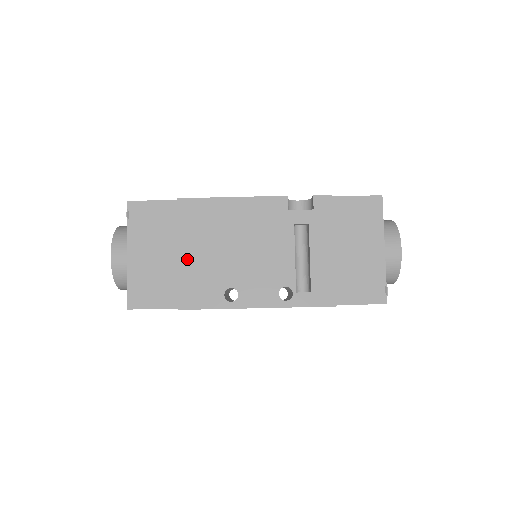
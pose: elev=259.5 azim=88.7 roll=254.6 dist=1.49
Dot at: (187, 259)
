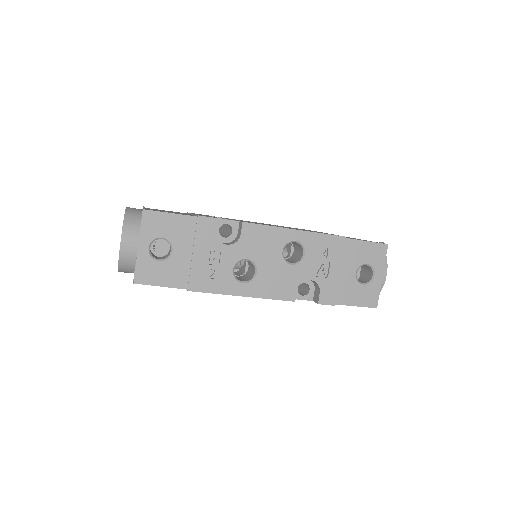
Dot at: occluded
